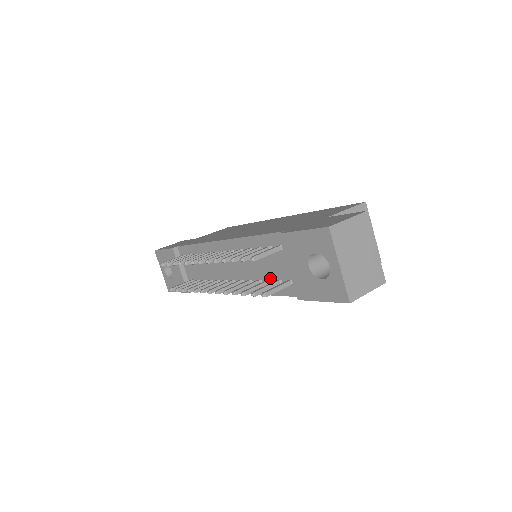
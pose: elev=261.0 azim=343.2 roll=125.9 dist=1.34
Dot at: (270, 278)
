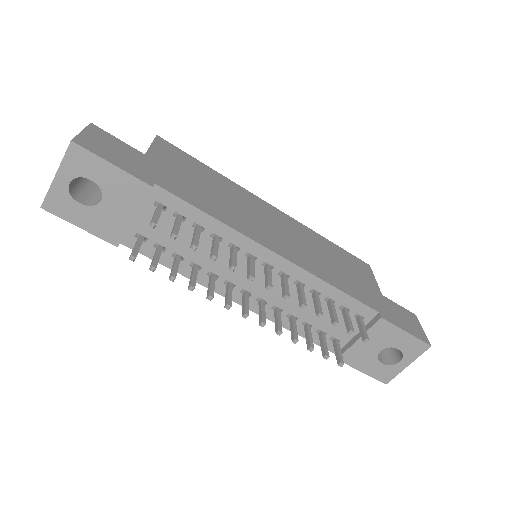
Dot at: (314, 324)
